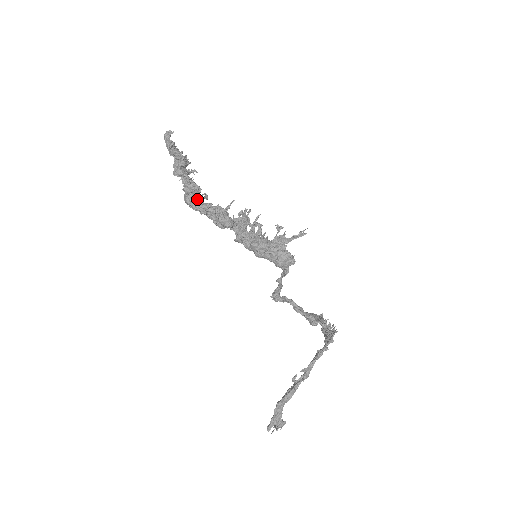
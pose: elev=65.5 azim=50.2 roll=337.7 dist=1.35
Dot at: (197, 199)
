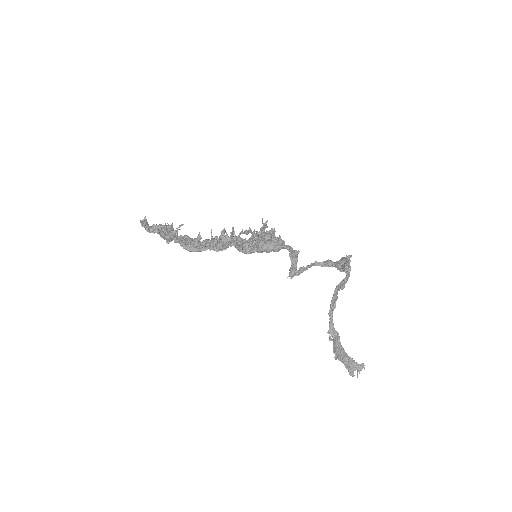
Dot at: (193, 246)
